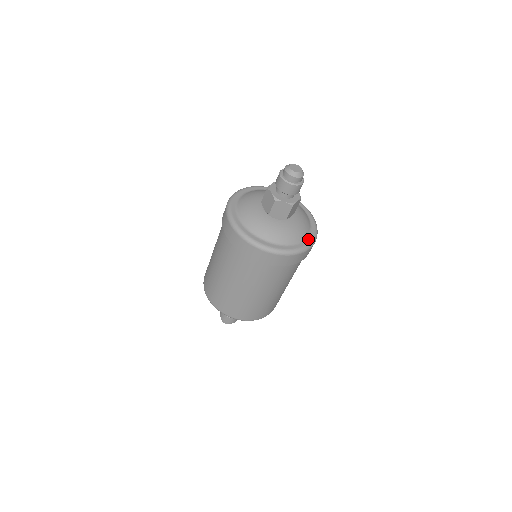
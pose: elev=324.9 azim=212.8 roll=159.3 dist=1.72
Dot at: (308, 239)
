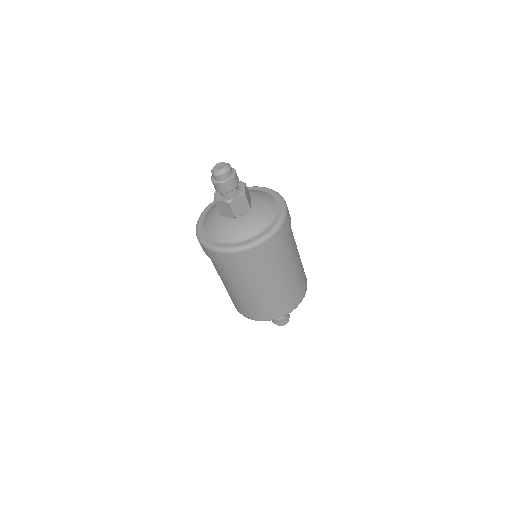
Dot at: (261, 234)
